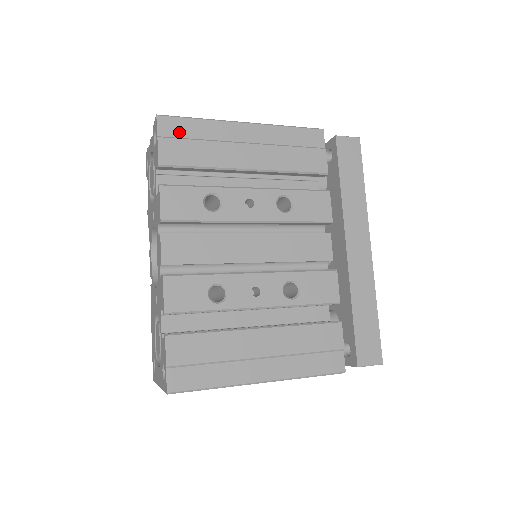
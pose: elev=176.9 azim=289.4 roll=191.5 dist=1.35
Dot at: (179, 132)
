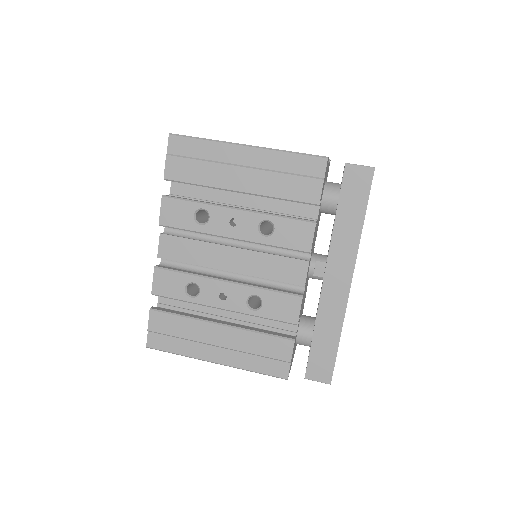
Dot at: (185, 151)
